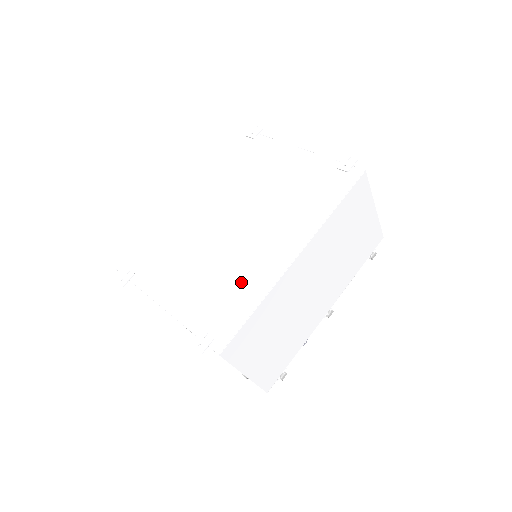
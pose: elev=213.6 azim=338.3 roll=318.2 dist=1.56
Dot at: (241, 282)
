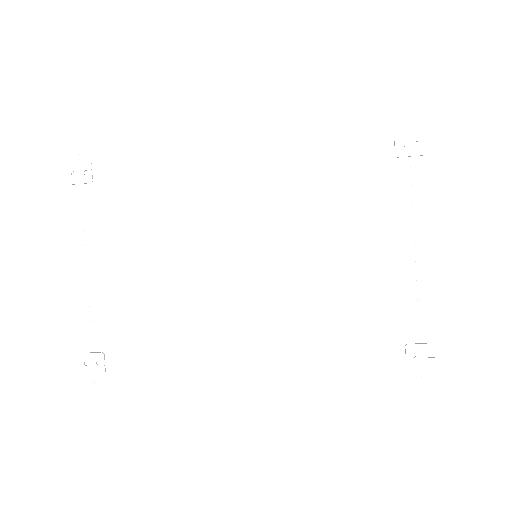
Dot at: (179, 347)
